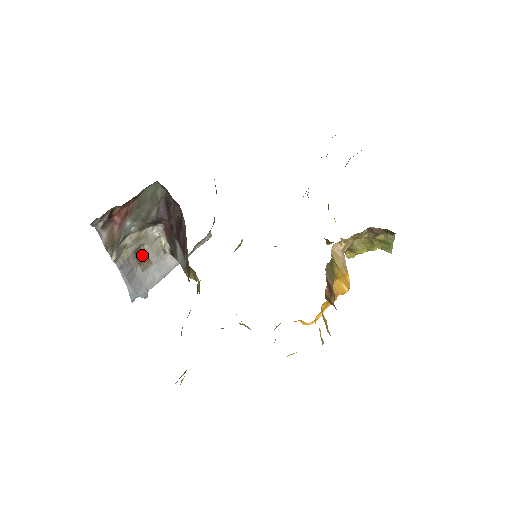
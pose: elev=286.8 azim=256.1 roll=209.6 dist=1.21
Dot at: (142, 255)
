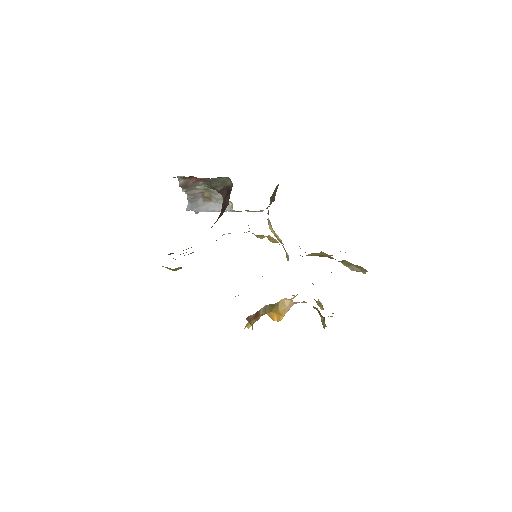
Dot at: (208, 194)
